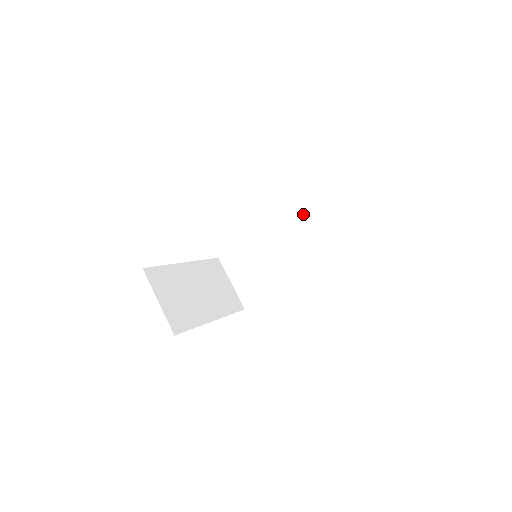
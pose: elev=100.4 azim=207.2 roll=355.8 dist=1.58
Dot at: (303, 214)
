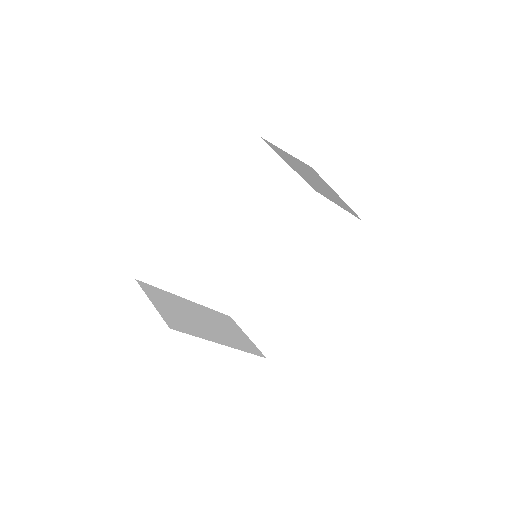
Dot at: (301, 226)
